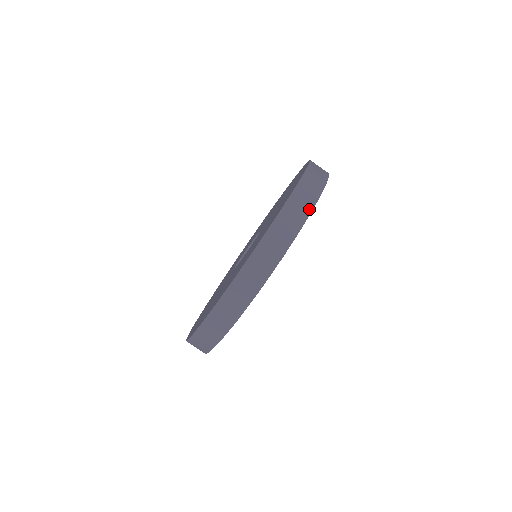
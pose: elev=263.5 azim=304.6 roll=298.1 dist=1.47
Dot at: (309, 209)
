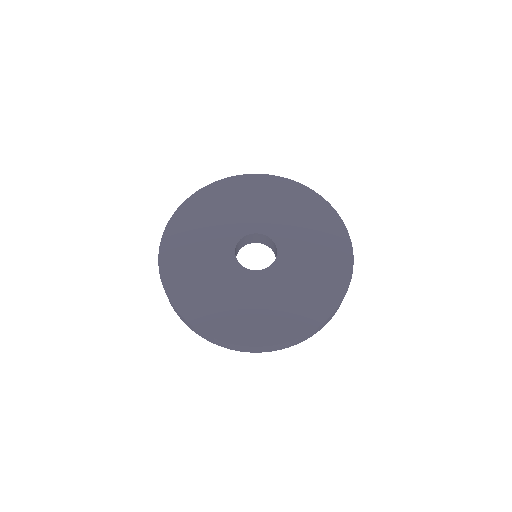
Dot at: (229, 348)
